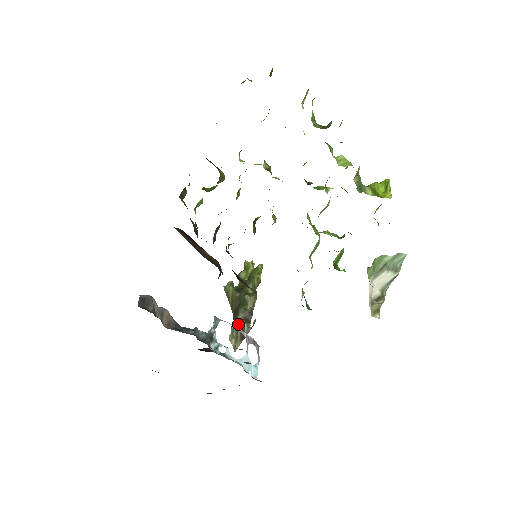
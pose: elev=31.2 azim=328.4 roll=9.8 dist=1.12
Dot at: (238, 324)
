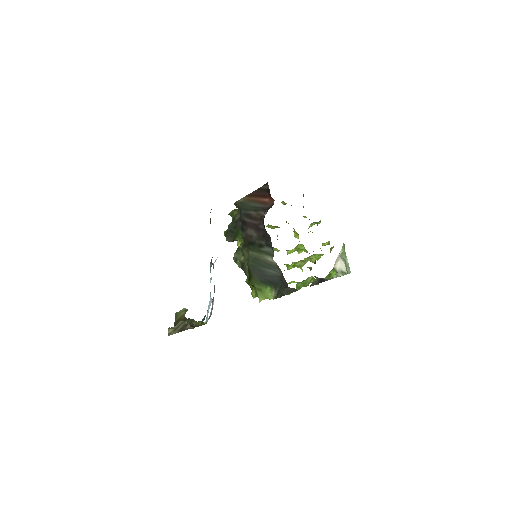
Dot at: (183, 322)
